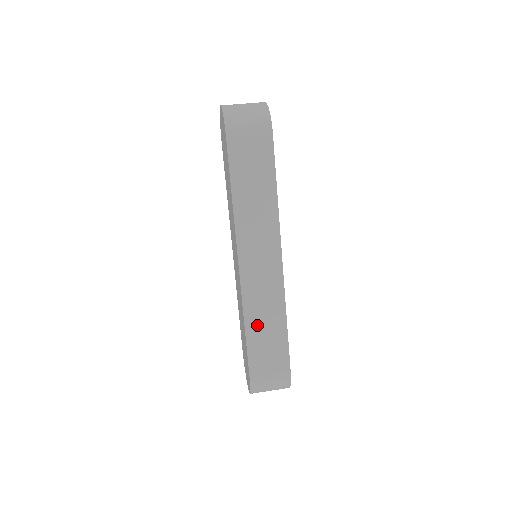
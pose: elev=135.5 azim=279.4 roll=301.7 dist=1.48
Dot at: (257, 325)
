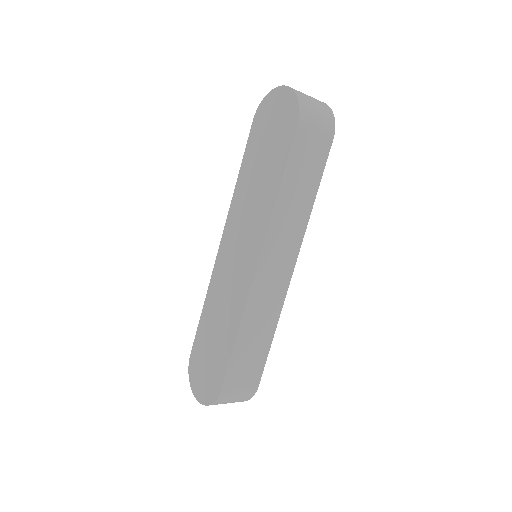
Dot at: (249, 332)
